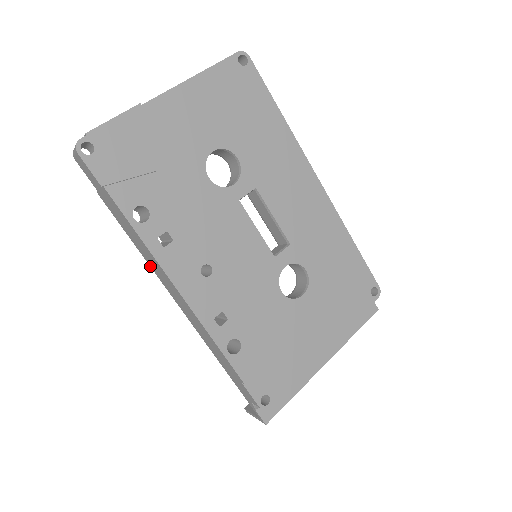
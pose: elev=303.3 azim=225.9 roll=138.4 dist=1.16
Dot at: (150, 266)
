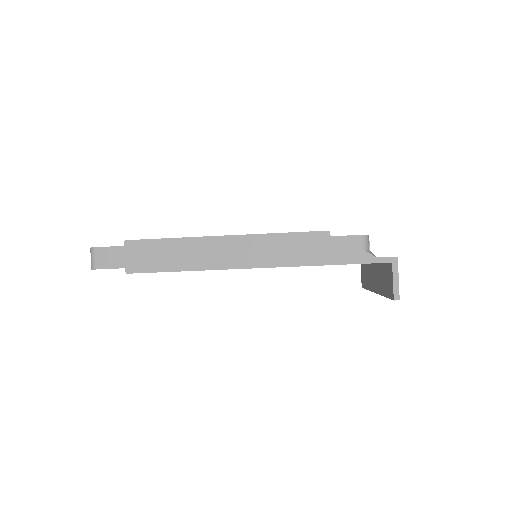
Dot at: (200, 270)
